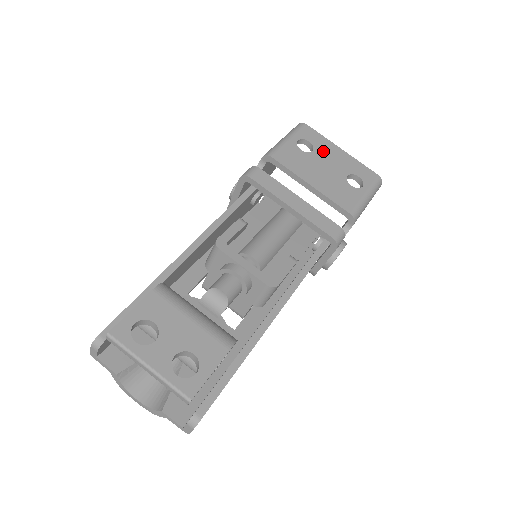
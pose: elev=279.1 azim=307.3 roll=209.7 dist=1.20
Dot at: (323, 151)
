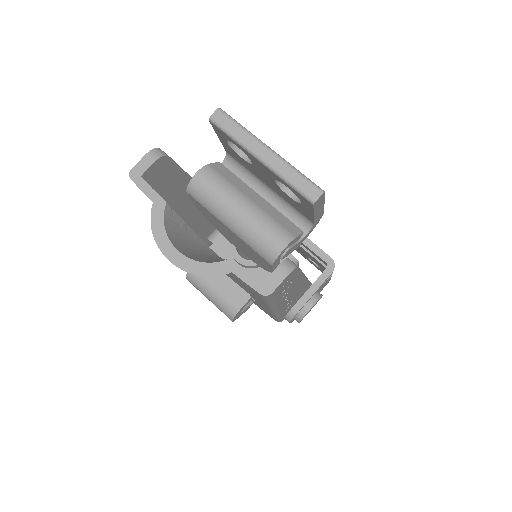
Dot at: occluded
